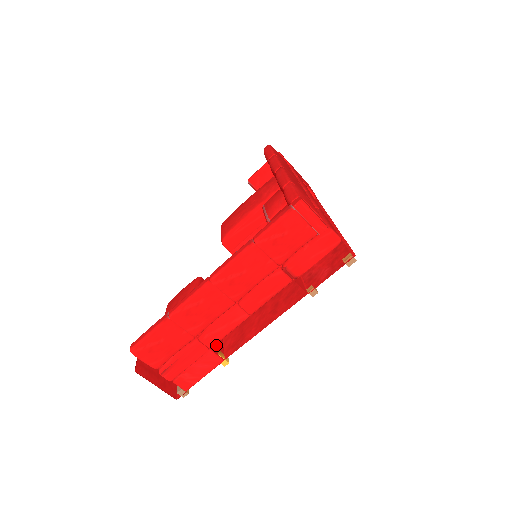
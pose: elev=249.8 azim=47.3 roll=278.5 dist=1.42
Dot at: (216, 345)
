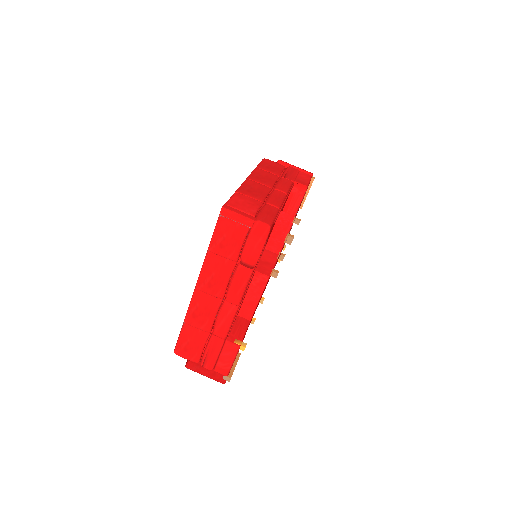
Dot at: (235, 335)
